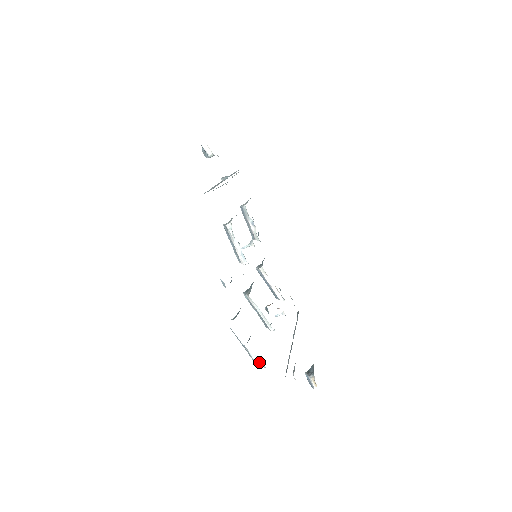
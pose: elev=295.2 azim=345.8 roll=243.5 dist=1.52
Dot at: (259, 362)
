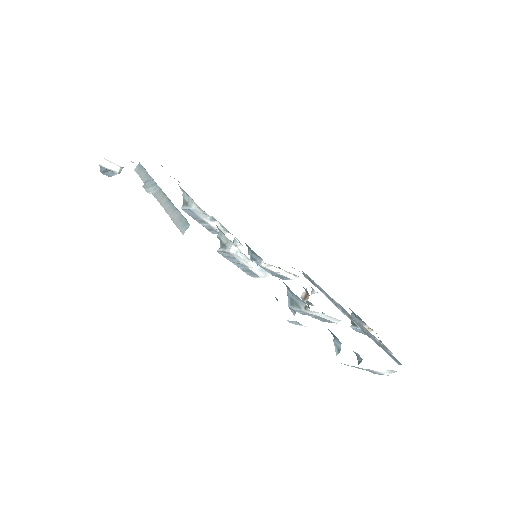
Dot at: (391, 372)
